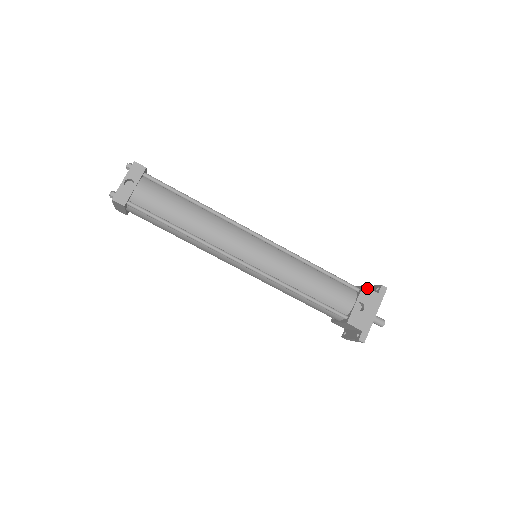
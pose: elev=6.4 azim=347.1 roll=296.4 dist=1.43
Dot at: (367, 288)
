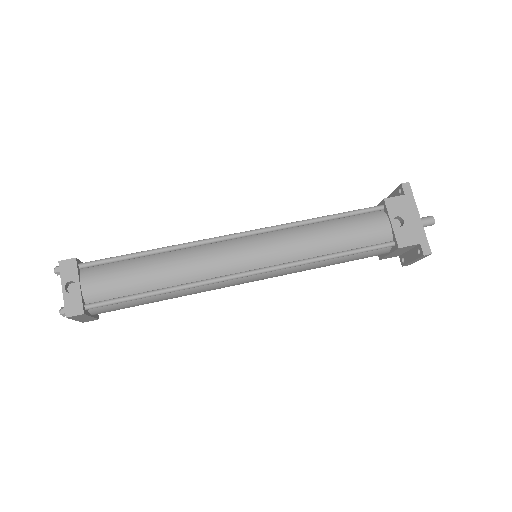
Dot at: (390, 198)
